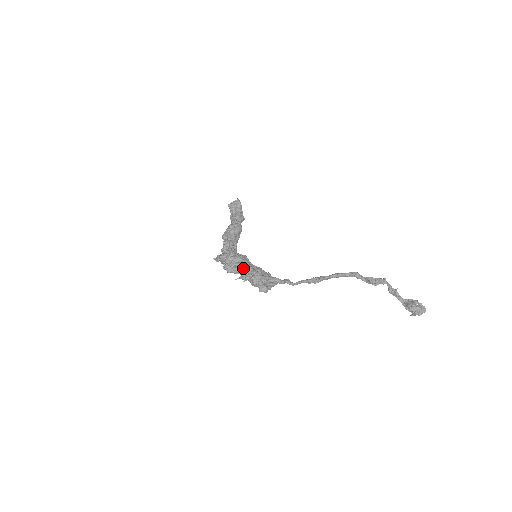
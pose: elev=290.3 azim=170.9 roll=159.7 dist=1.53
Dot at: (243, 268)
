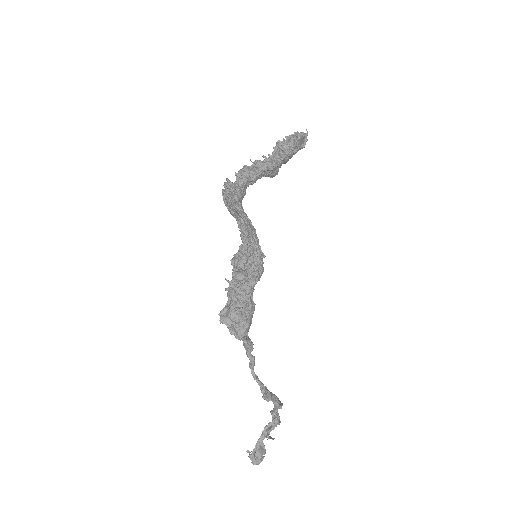
Dot at: (247, 286)
